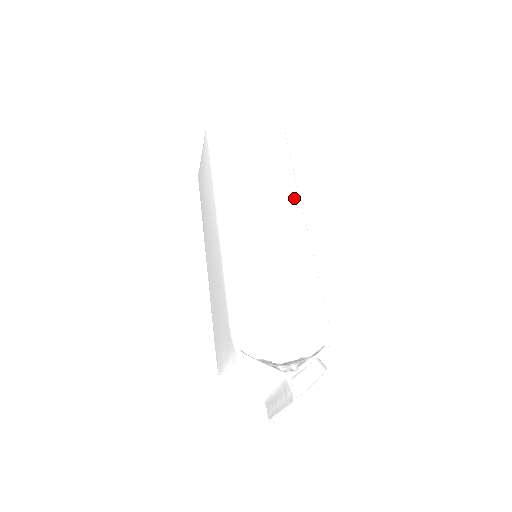
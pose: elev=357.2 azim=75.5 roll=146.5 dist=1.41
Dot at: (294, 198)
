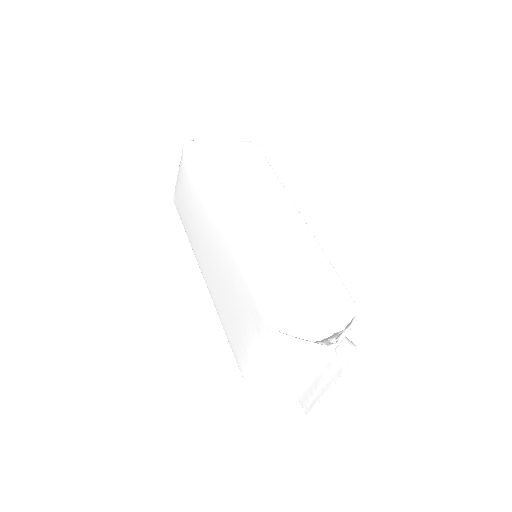
Dot at: (283, 195)
